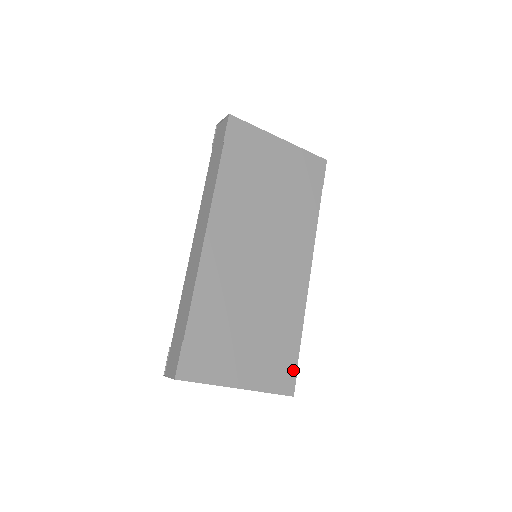
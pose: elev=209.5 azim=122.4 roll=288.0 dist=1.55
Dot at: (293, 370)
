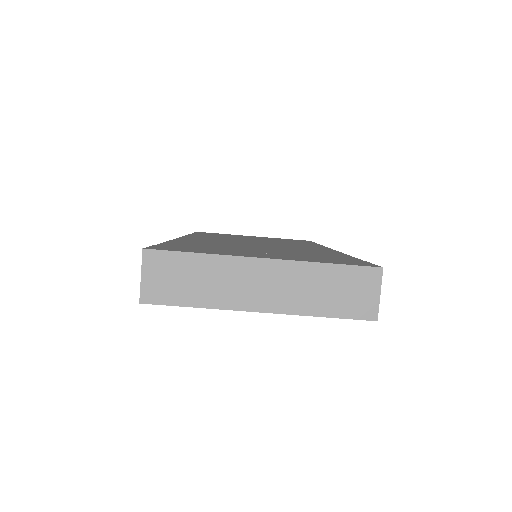
Dot at: (361, 262)
